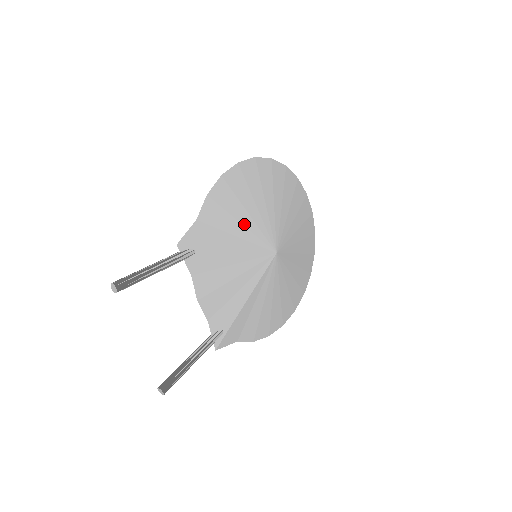
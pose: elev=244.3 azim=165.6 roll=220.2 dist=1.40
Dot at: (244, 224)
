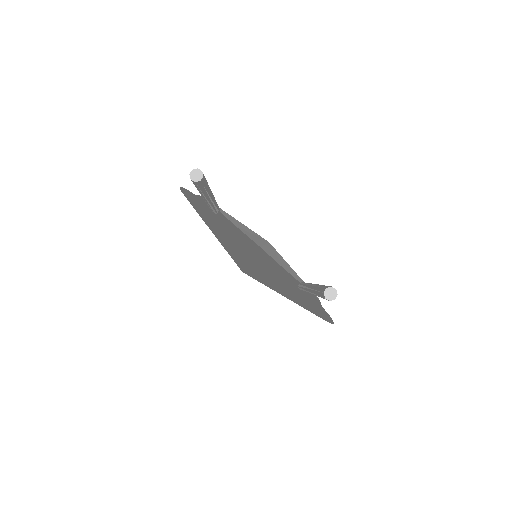
Dot at: occluded
